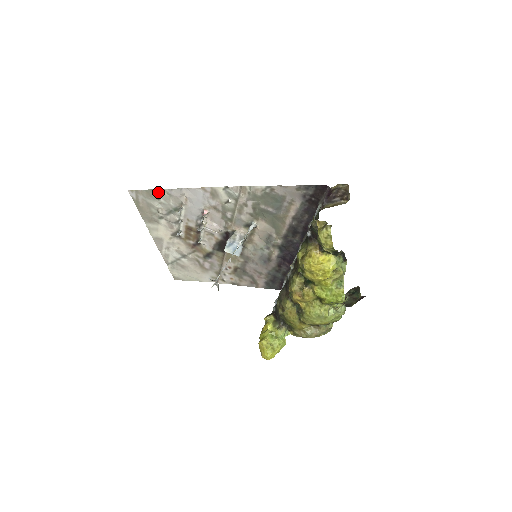
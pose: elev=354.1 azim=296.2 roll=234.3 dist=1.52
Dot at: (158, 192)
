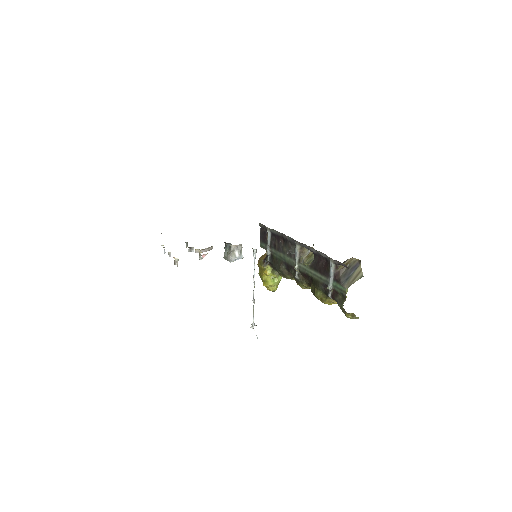
Dot at: occluded
